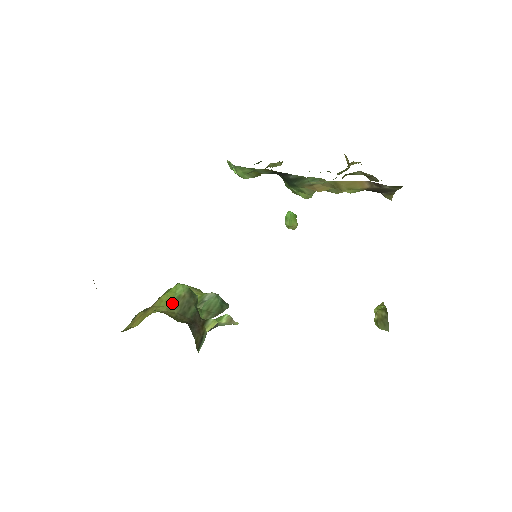
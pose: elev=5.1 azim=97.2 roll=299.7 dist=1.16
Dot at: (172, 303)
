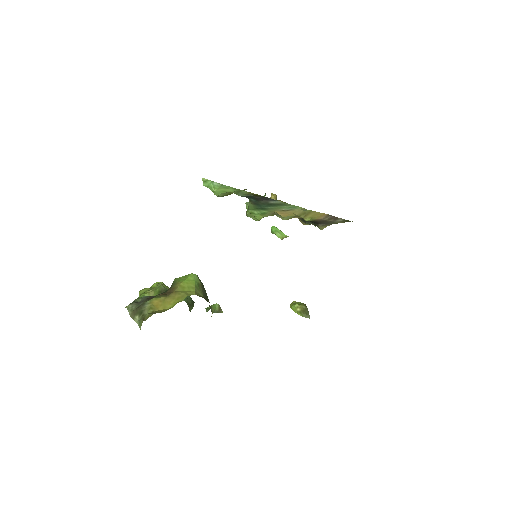
Dot at: (197, 289)
